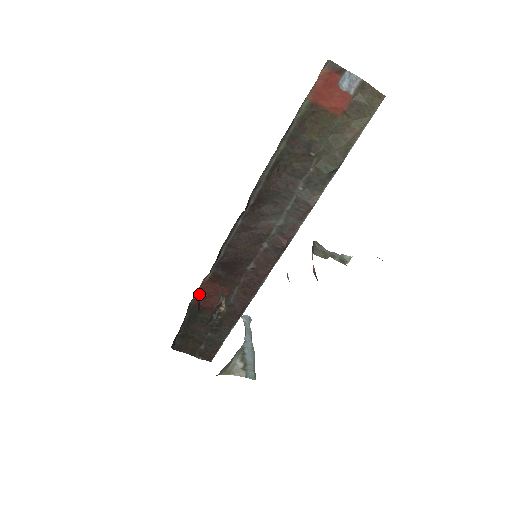
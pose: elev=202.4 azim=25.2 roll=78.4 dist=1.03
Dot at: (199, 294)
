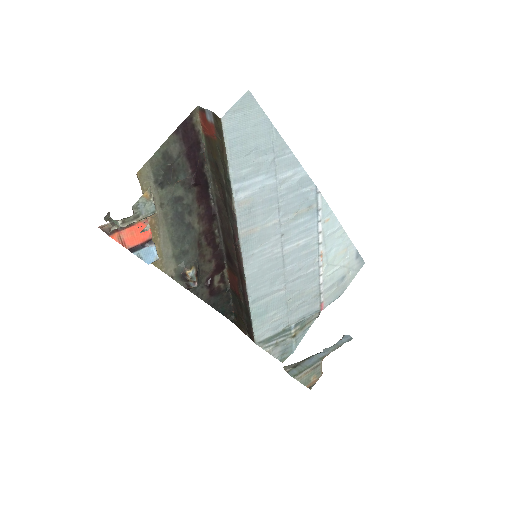
Dot at: (230, 280)
